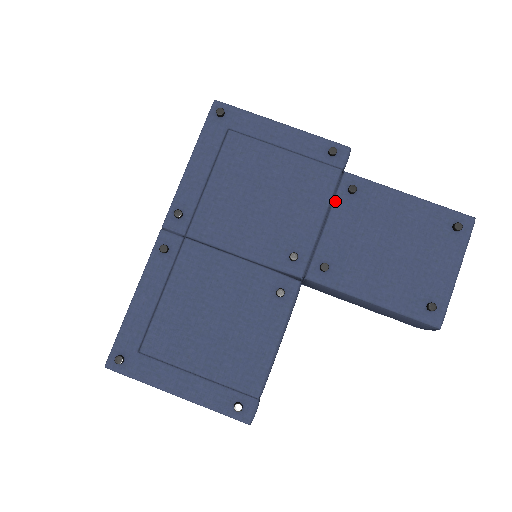
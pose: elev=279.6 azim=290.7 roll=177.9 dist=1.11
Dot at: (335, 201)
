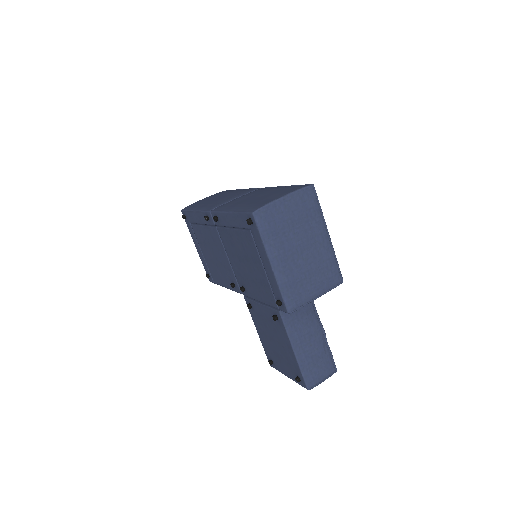
Dot at: (268, 308)
